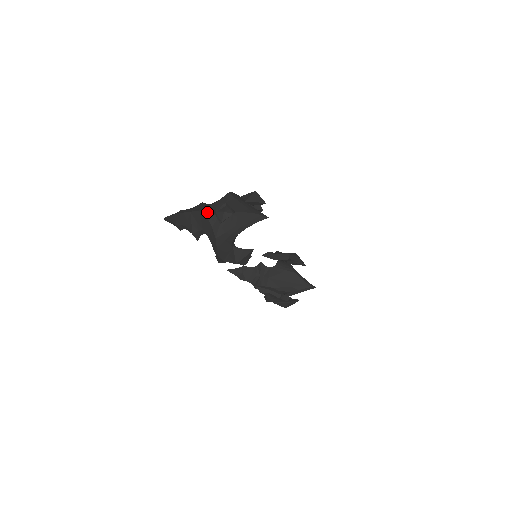
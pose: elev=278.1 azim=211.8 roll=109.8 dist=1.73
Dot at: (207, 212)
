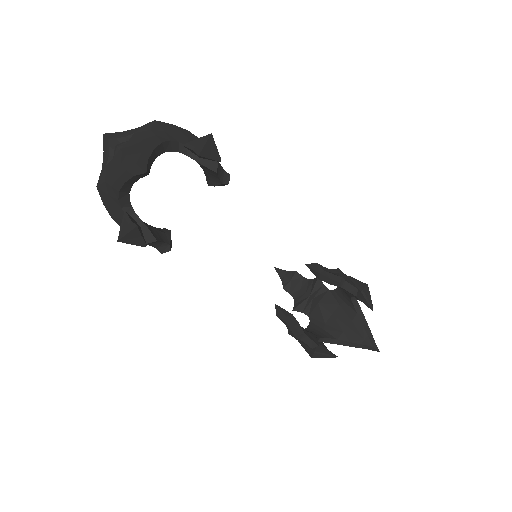
Dot at: (104, 141)
